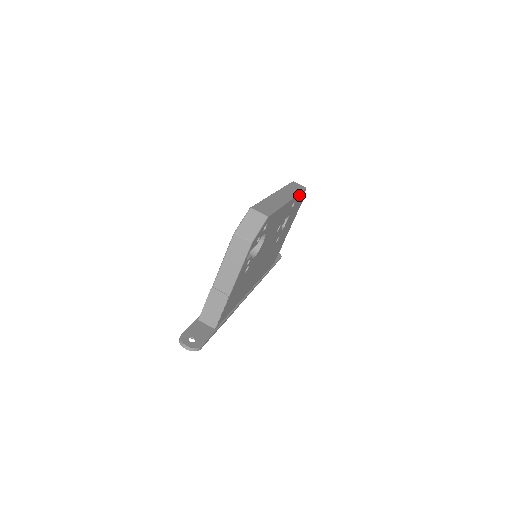
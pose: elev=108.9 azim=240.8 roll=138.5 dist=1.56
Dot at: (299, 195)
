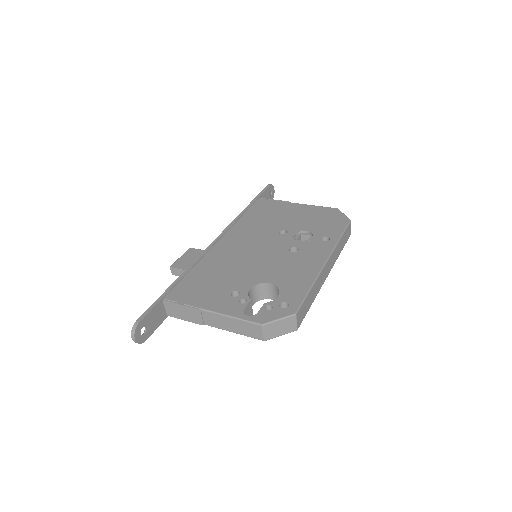
Dot at: occluded
